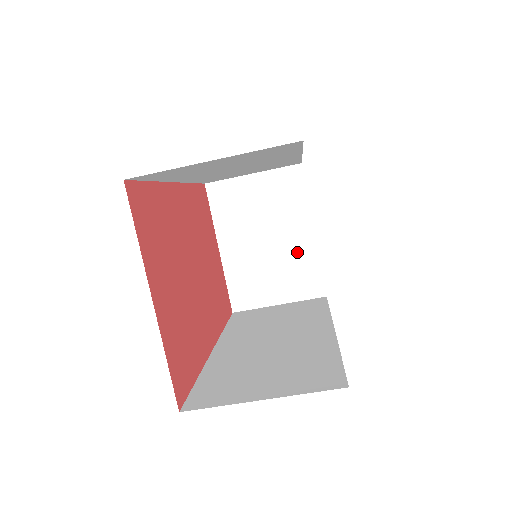
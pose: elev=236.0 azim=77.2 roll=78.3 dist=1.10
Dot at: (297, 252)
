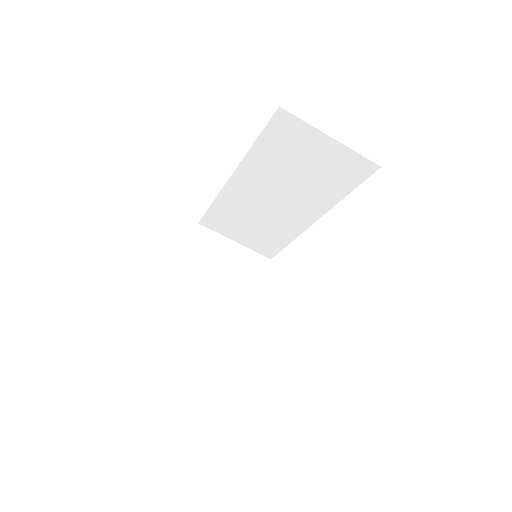
Dot at: (236, 315)
